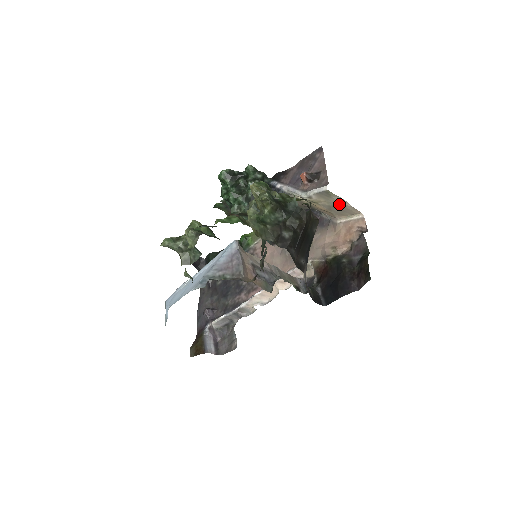
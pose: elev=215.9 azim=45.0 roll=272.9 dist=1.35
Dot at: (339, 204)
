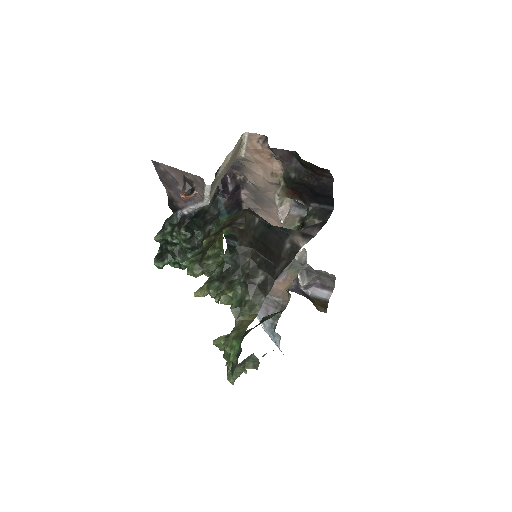
Dot at: (227, 164)
